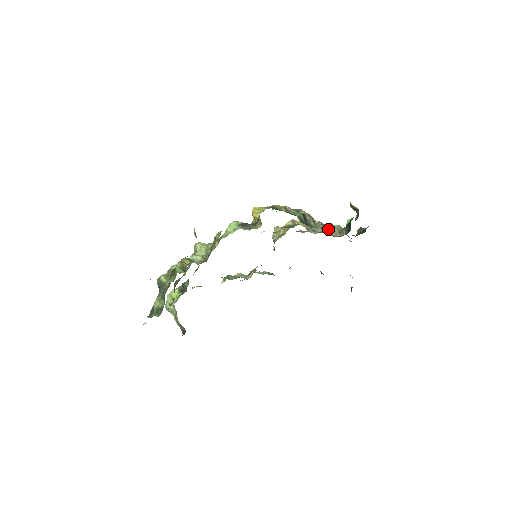
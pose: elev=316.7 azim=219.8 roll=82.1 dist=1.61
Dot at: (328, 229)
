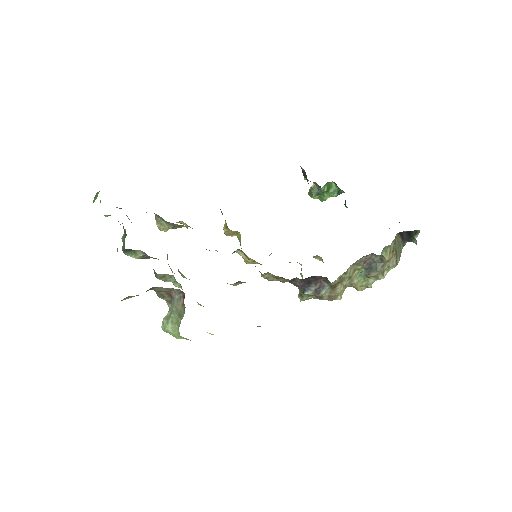
Dot at: occluded
